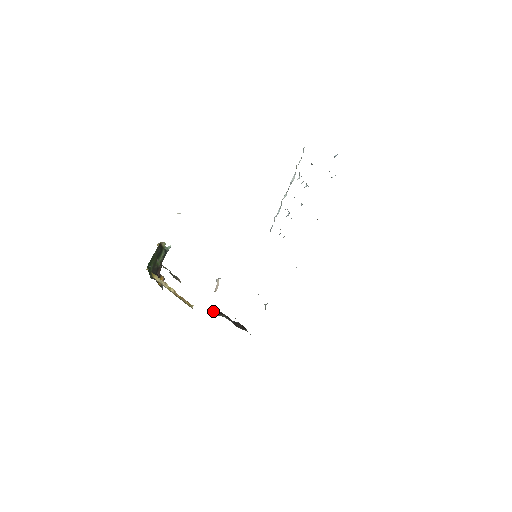
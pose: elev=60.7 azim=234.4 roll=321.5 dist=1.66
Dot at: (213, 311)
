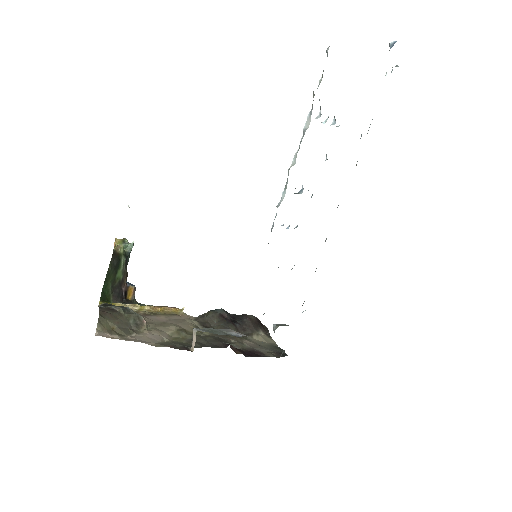
Dot at: (210, 314)
